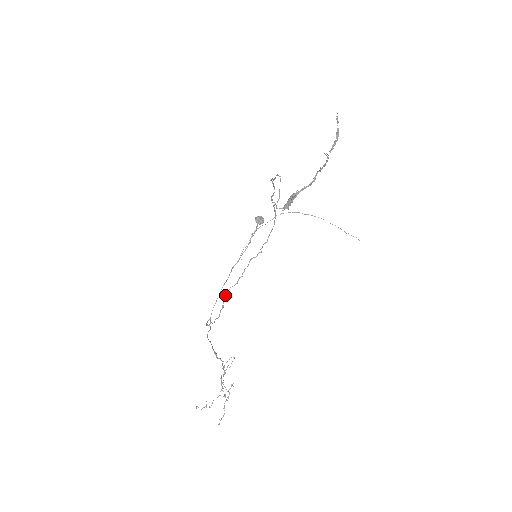
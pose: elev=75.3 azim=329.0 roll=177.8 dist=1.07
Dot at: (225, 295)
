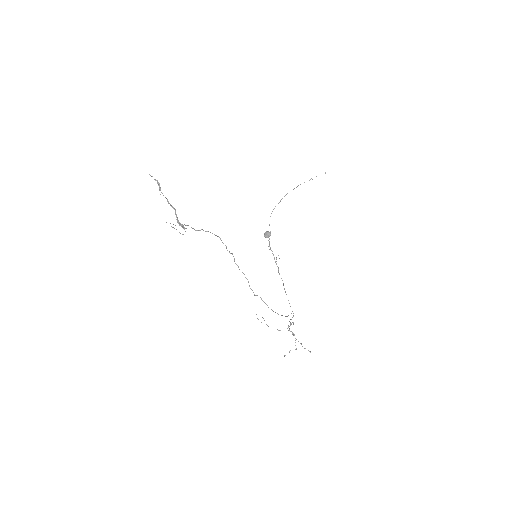
Dot at: (253, 292)
